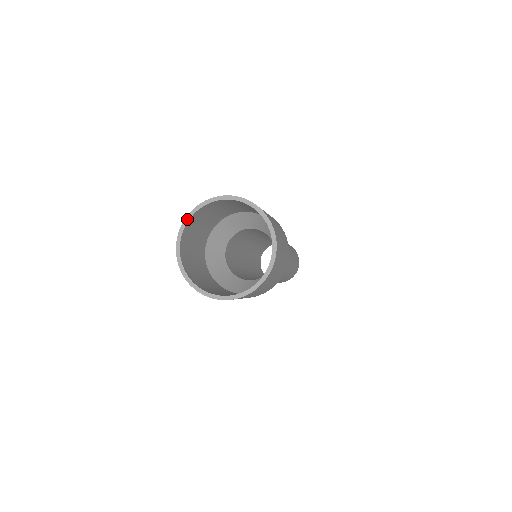
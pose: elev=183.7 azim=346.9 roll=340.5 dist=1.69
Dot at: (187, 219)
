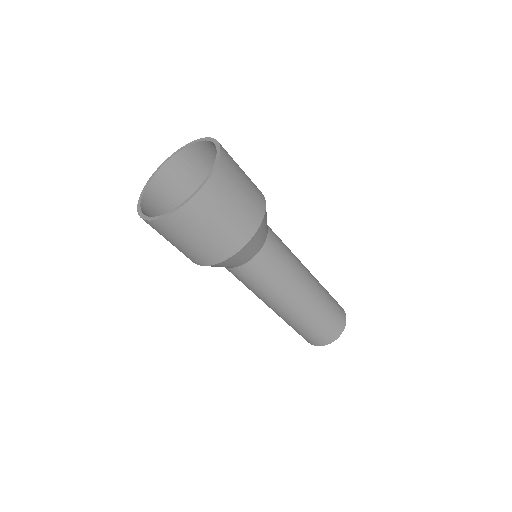
Dot at: (143, 192)
